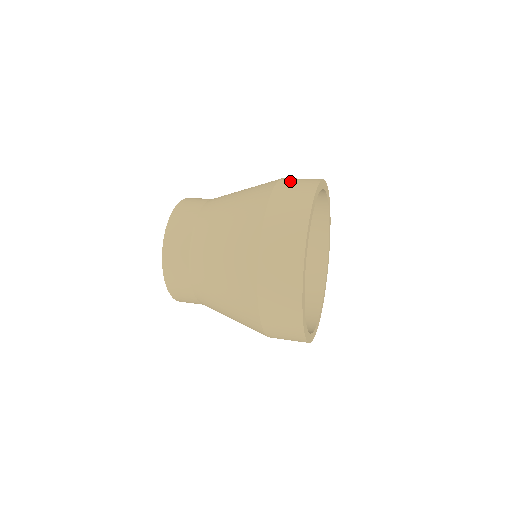
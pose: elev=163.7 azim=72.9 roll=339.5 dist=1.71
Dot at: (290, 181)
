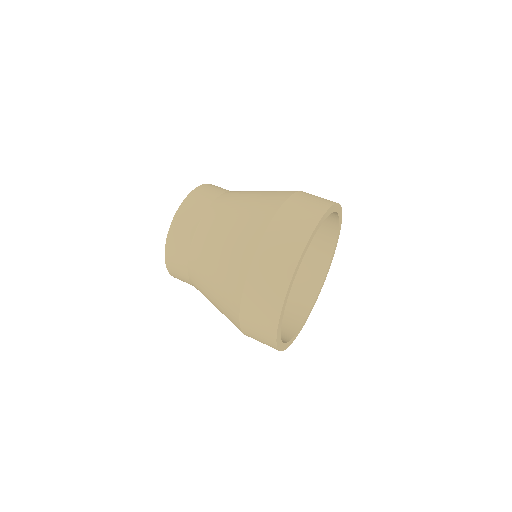
Dot at: (259, 279)
